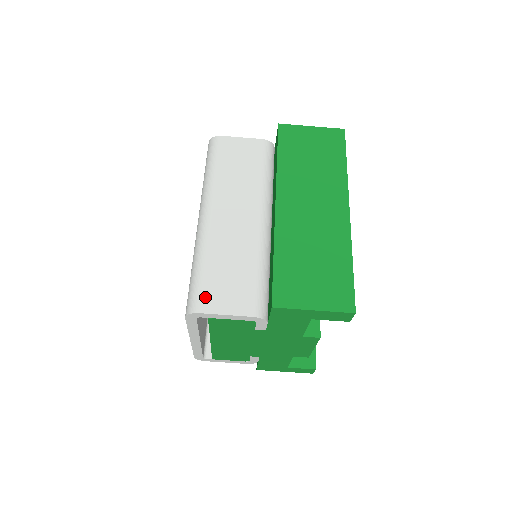
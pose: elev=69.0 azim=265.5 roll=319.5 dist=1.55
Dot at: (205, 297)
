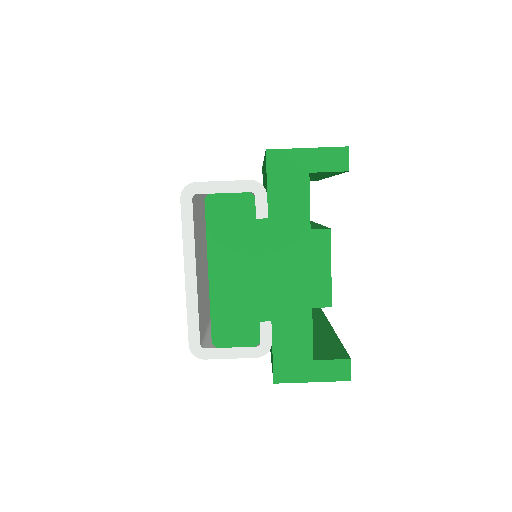
Dot at: occluded
